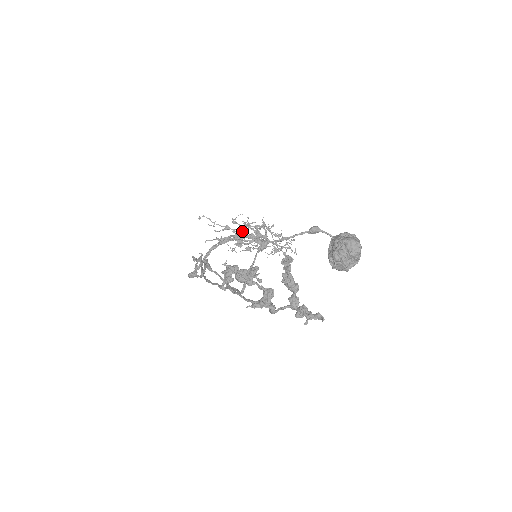
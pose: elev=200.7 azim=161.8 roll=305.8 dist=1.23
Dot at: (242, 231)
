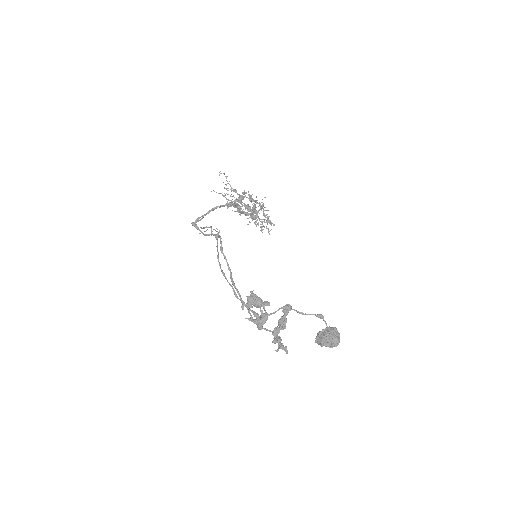
Dot at: (243, 198)
